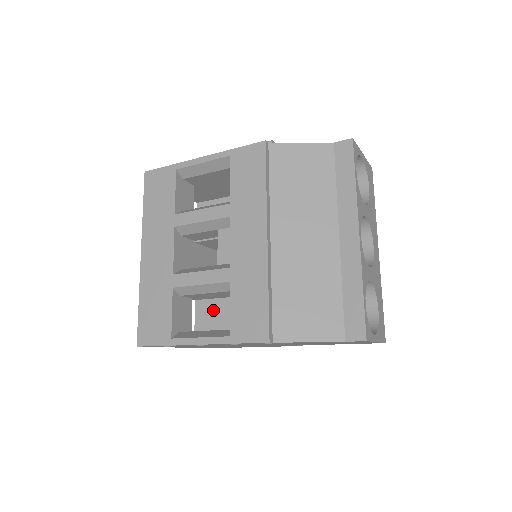
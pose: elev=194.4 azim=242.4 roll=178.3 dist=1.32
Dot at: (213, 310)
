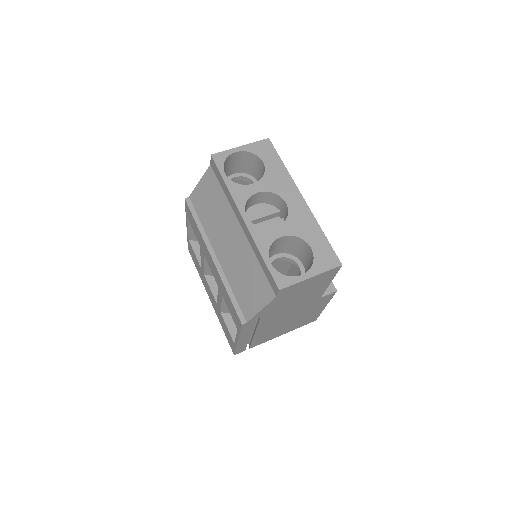
Dot at: occluded
